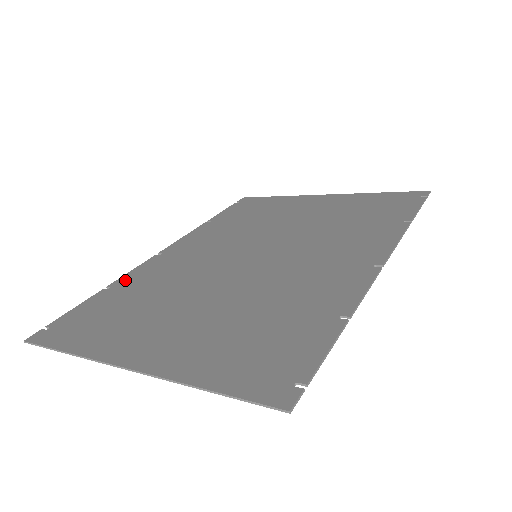
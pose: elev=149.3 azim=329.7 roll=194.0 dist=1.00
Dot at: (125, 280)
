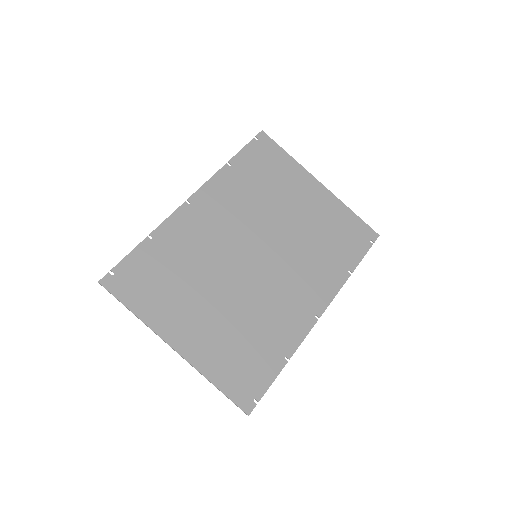
Dot at: (163, 233)
